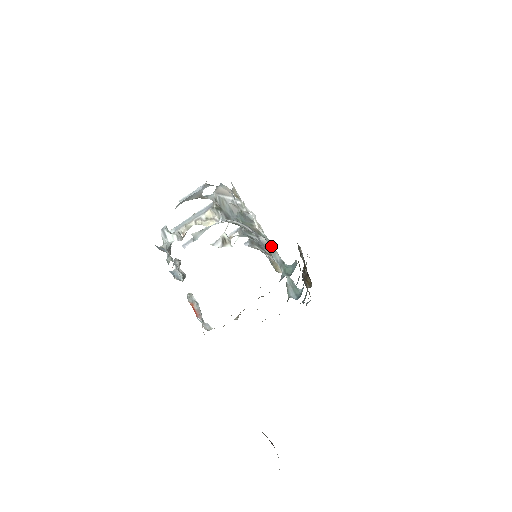
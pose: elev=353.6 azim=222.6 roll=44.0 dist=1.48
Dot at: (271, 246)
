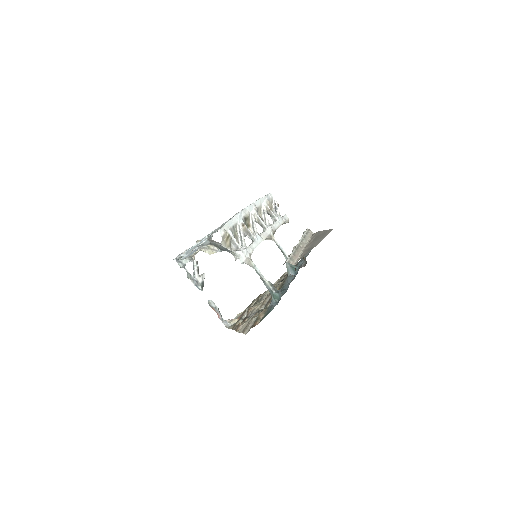
Dot at: (261, 279)
